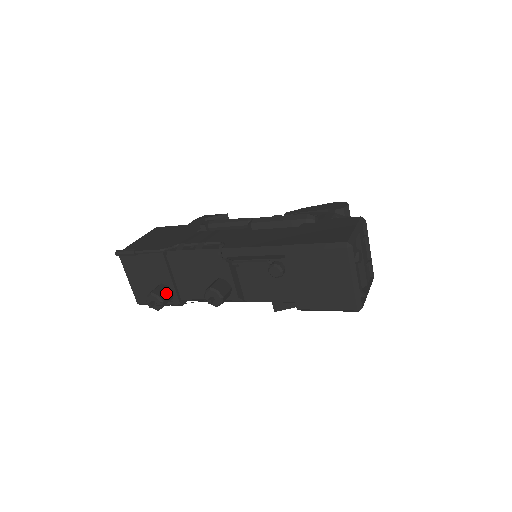
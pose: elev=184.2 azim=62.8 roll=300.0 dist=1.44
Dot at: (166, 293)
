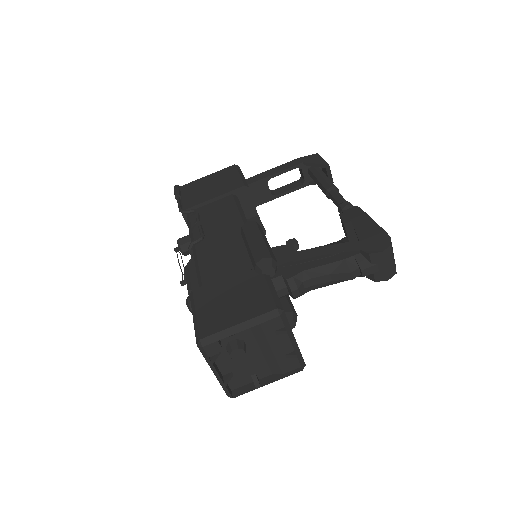
Dot at: occluded
